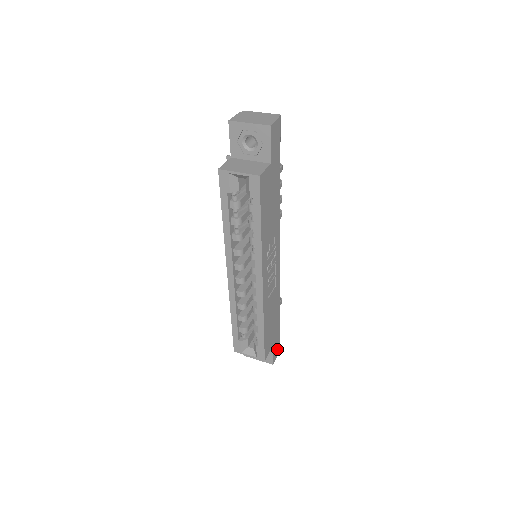
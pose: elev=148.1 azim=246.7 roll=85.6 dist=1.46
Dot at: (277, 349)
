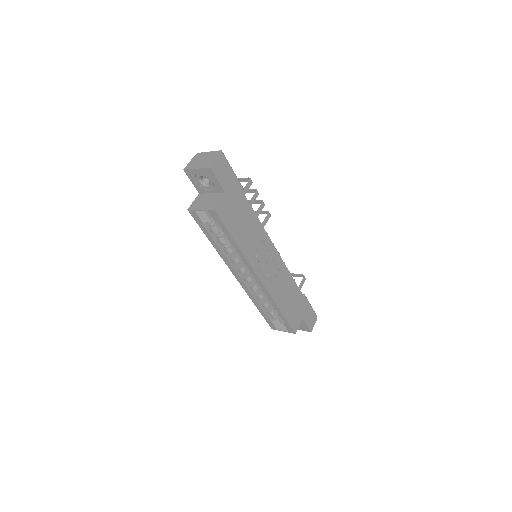
Dot at: (312, 319)
